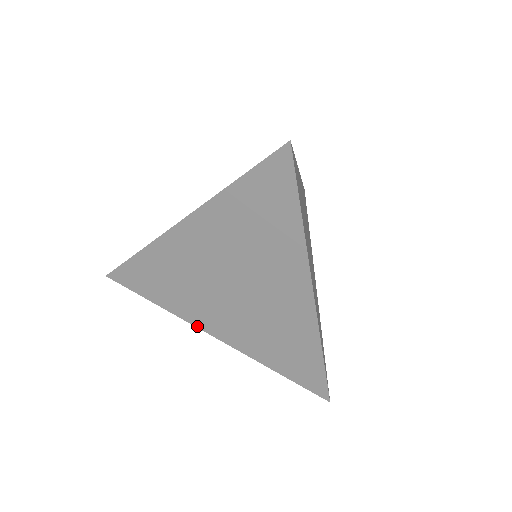
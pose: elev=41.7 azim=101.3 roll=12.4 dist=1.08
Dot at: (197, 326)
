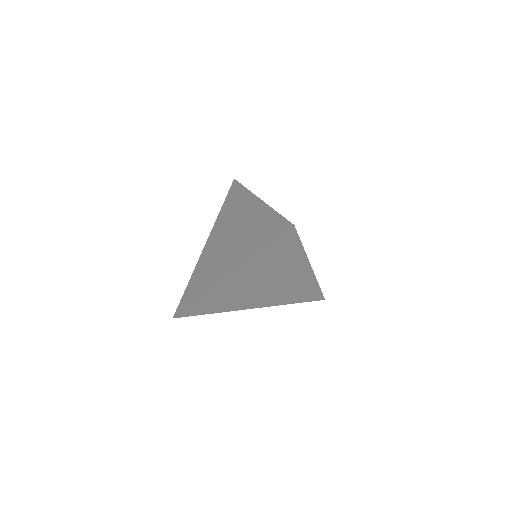
Dot at: (217, 283)
